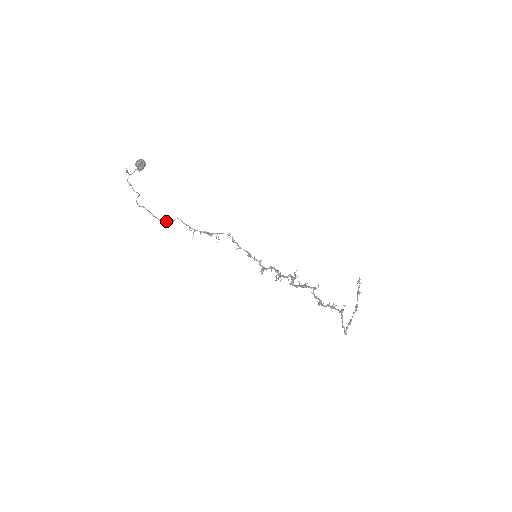
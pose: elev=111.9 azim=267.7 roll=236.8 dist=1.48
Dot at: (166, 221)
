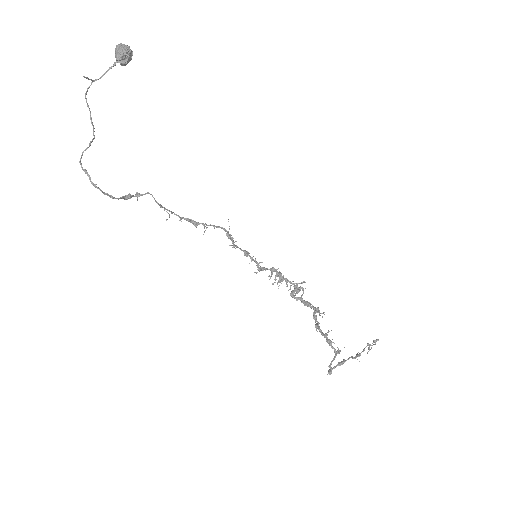
Dot at: (127, 196)
